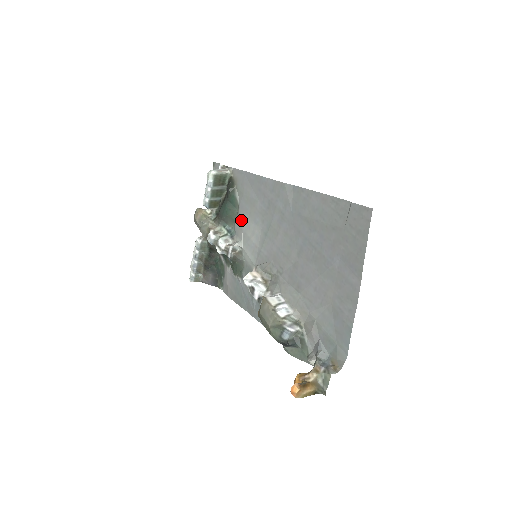
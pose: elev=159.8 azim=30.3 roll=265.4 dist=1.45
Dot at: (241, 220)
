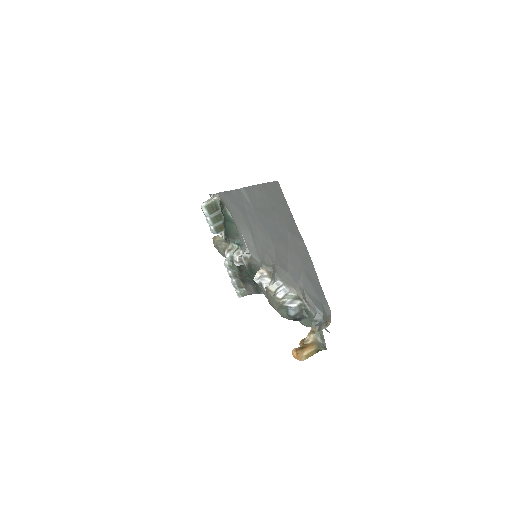
Dot at: (240, 232)
